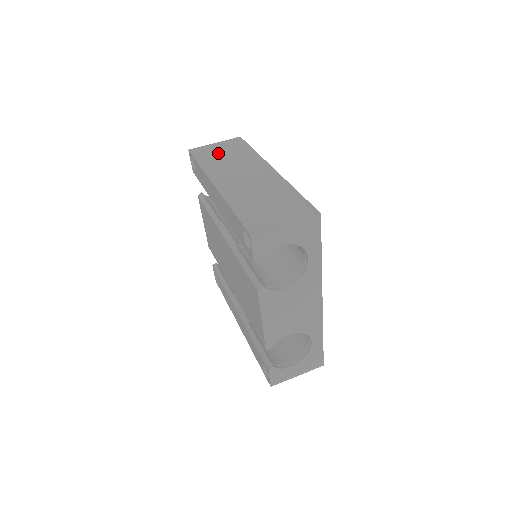
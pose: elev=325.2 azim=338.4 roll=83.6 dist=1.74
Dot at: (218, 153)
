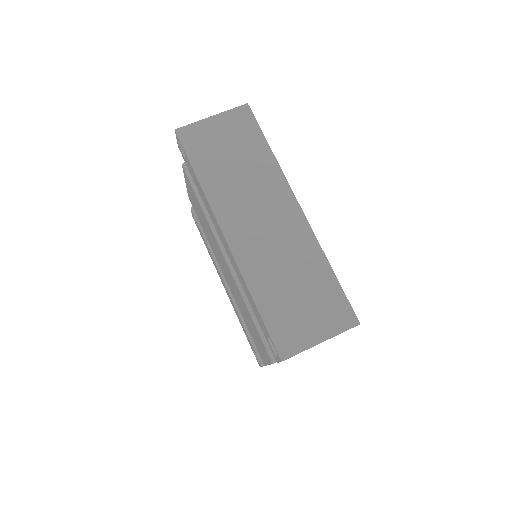
Dot at: (220, 149)
